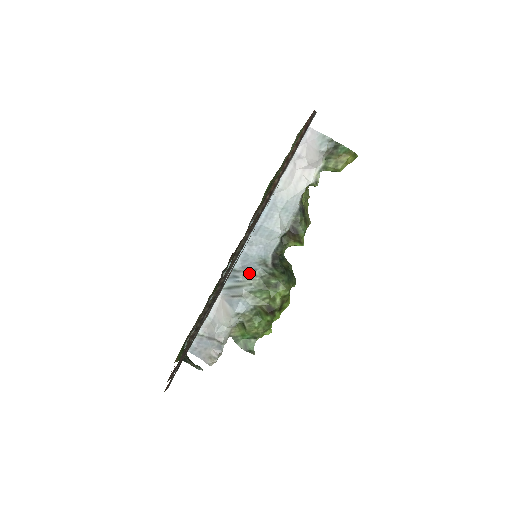
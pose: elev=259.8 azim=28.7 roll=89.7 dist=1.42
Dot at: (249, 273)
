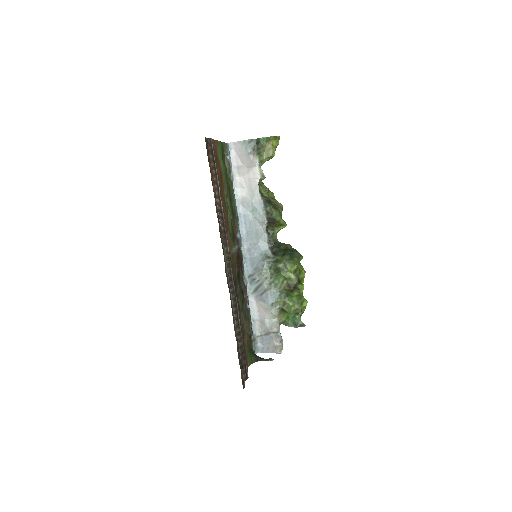
Dot at: (260, 271)
